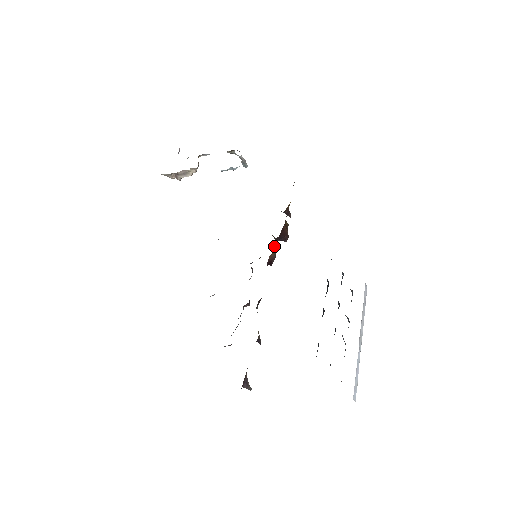
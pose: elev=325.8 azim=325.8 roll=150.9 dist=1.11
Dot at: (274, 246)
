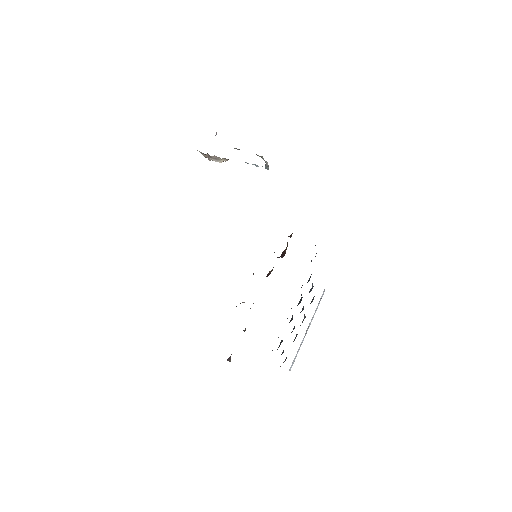
Dot at: occluded
